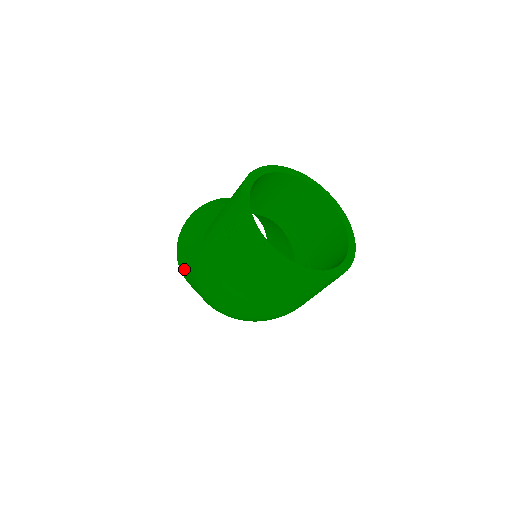
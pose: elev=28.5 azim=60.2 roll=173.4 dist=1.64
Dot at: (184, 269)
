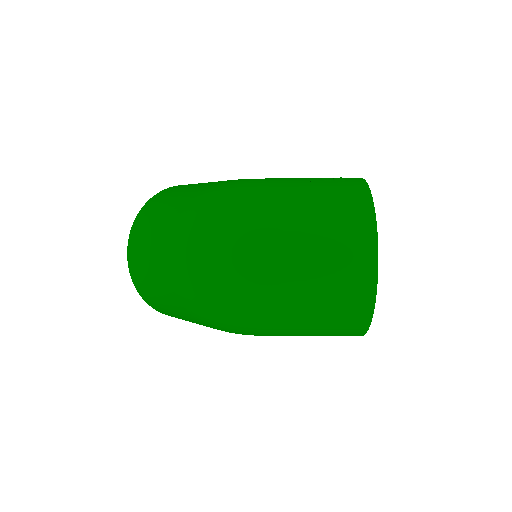
Dot at: (178, 191)
